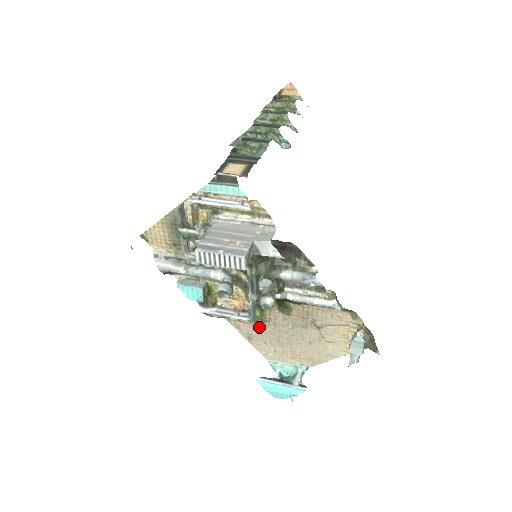
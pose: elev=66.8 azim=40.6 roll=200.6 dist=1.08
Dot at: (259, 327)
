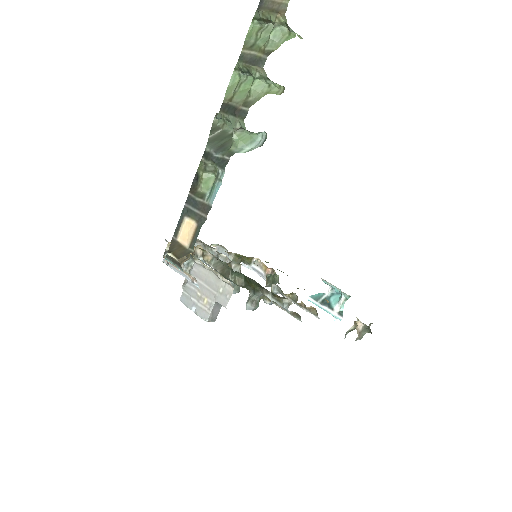
Dot at: occluded
